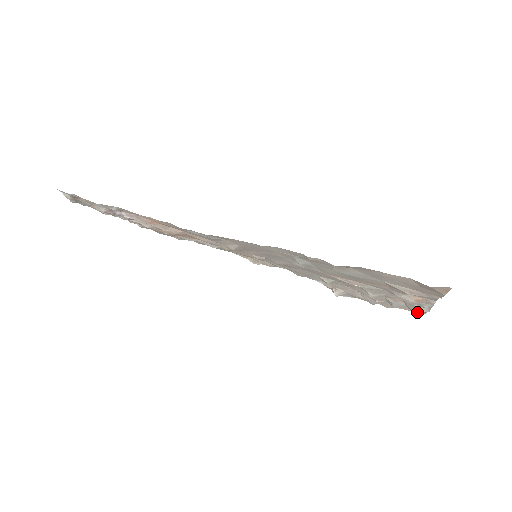
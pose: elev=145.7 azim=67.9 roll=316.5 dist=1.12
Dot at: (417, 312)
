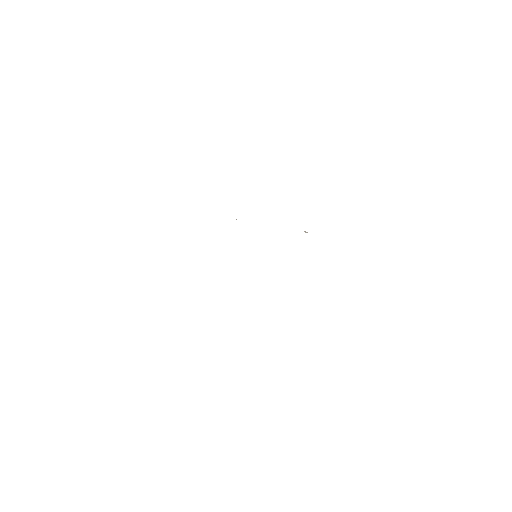
Dot at: occluded
